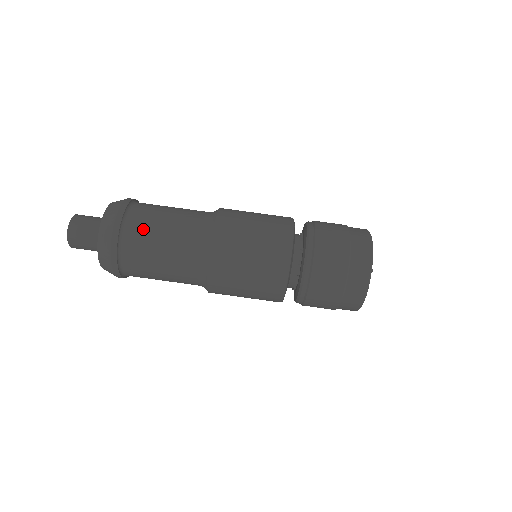
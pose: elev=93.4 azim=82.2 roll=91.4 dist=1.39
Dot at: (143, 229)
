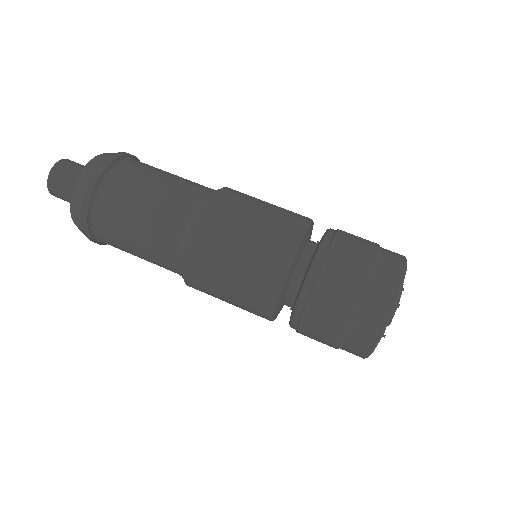
Dot at: (129, 181)
